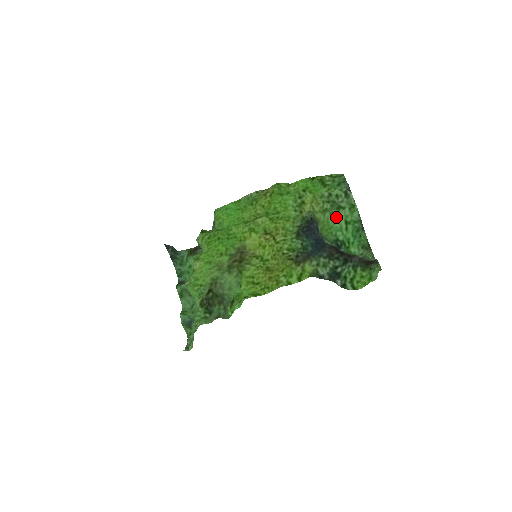
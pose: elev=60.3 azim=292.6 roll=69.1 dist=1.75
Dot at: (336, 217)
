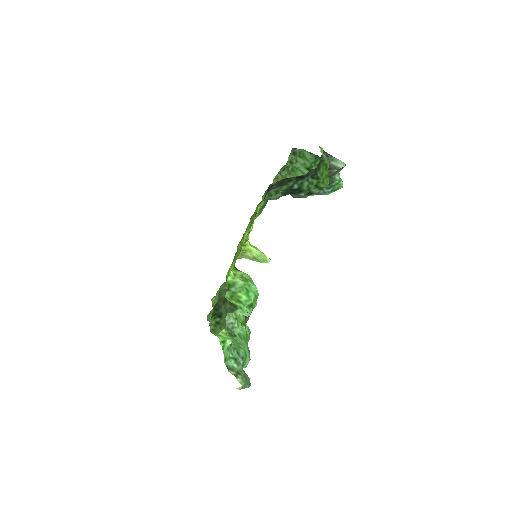
Dot at: (295, 172)
